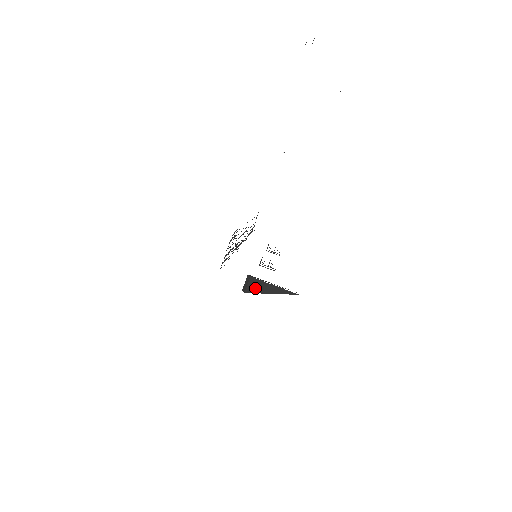
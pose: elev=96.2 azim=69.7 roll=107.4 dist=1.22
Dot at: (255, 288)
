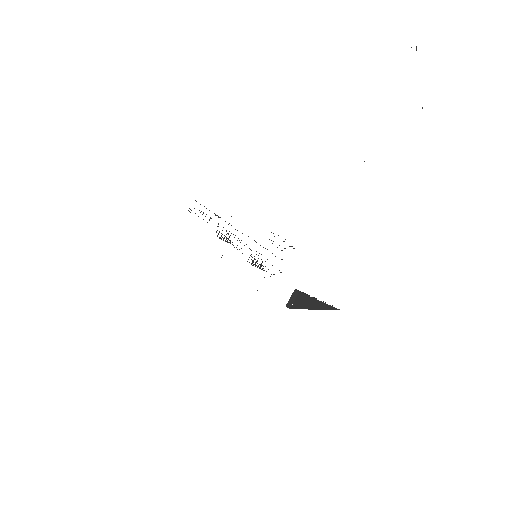
Dot at: (301, 304)
